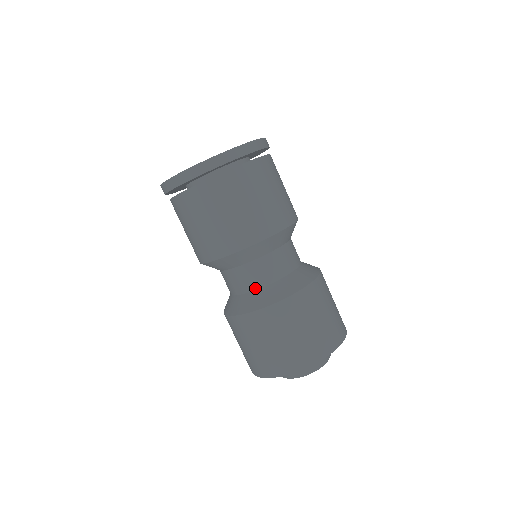
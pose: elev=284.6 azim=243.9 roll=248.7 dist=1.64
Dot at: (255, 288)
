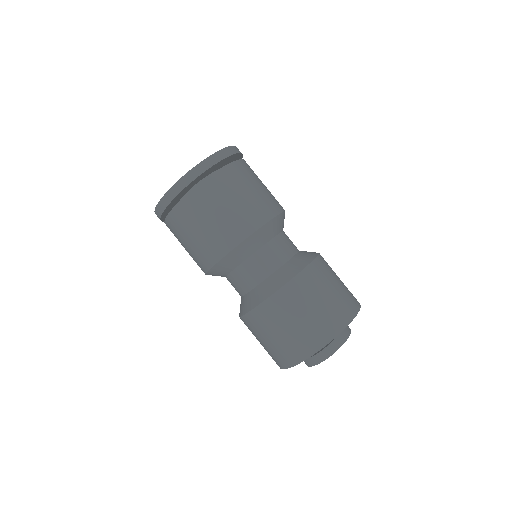
Dot at: (247, 291)
